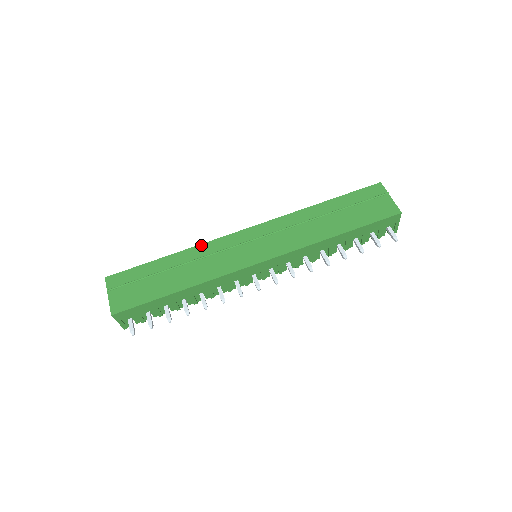
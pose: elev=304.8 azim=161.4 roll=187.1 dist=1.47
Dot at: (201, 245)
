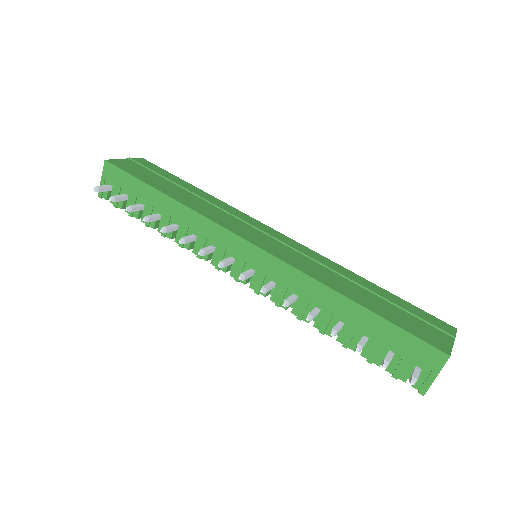
Dot at: (228, 205)
